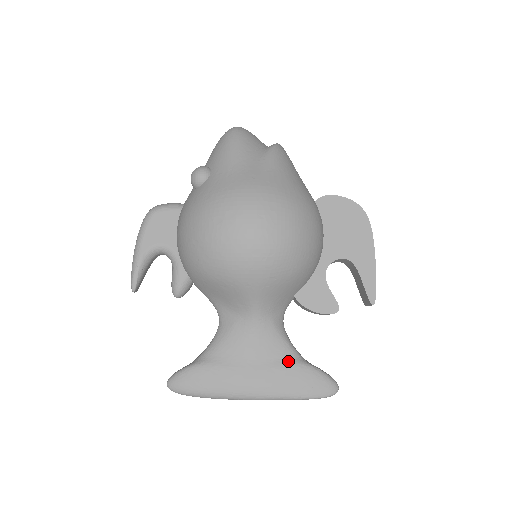
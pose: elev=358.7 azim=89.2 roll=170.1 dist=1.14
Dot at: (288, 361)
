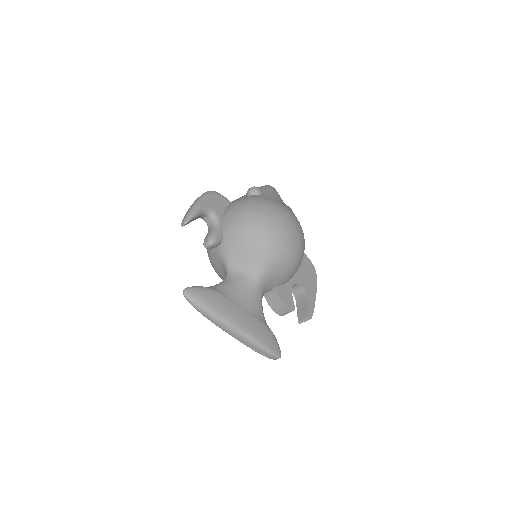
Dot at: (262, 320)
